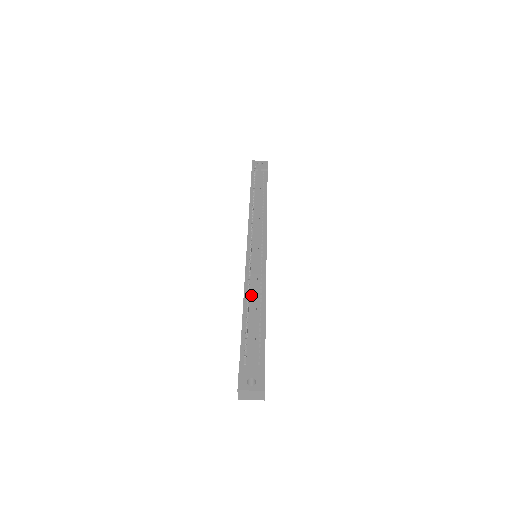
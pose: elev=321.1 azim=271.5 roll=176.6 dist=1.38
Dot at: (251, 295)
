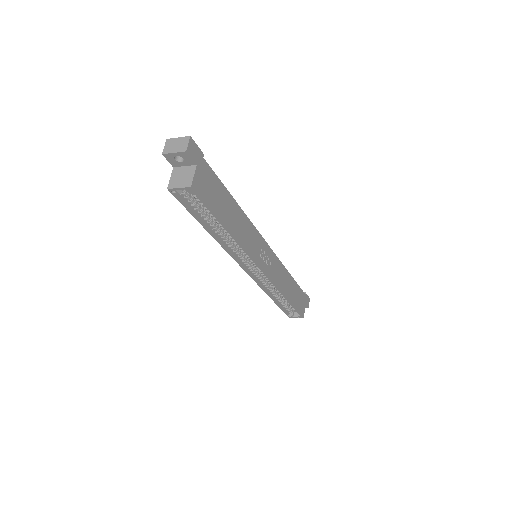
Dot at: occluded
